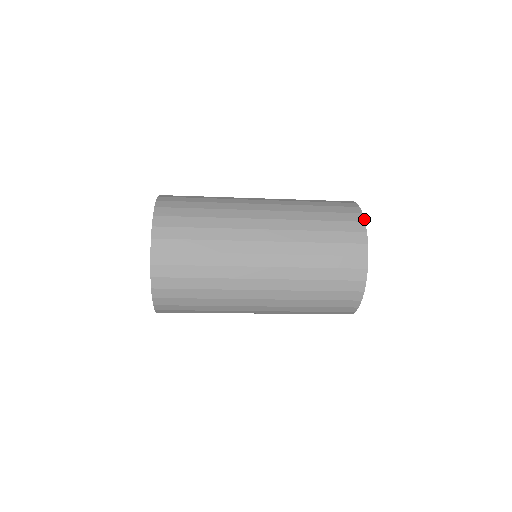
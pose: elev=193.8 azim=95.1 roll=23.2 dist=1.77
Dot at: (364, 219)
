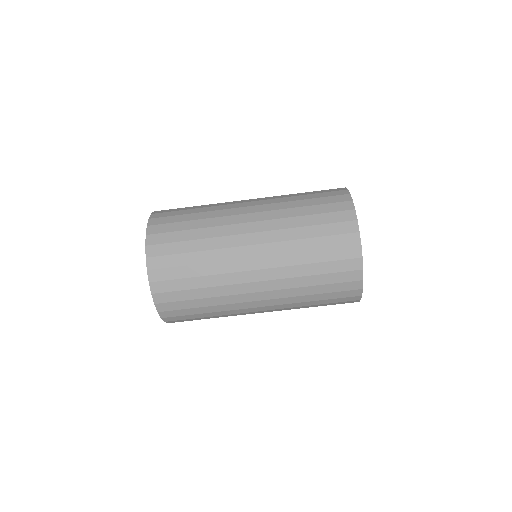
Dot at: (354, 206)
